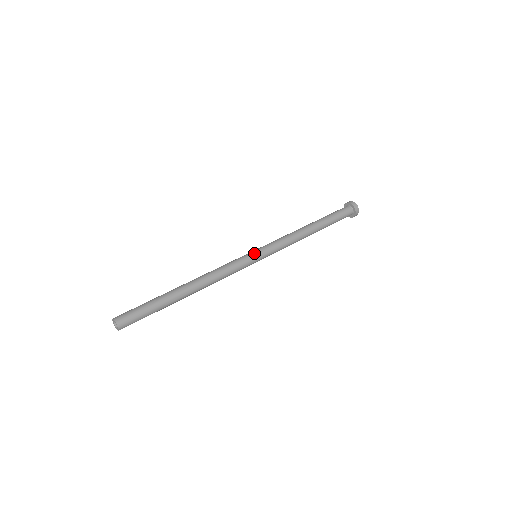
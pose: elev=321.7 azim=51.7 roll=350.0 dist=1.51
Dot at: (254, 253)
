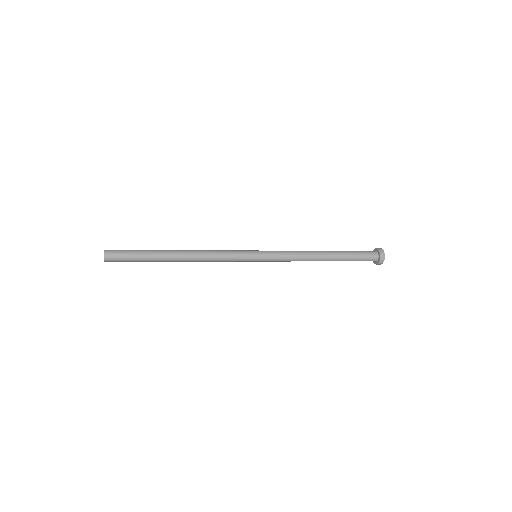
Dot at: (253, 250)
